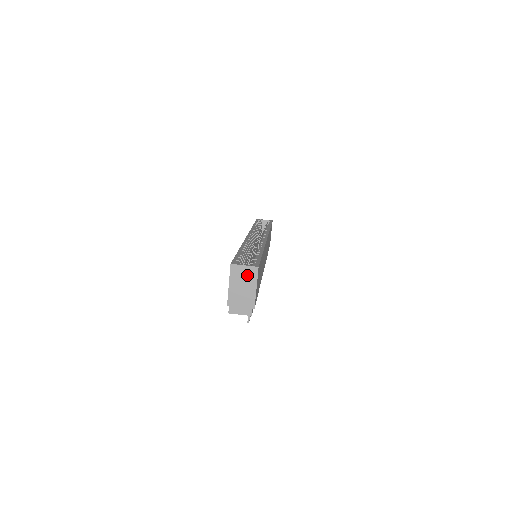
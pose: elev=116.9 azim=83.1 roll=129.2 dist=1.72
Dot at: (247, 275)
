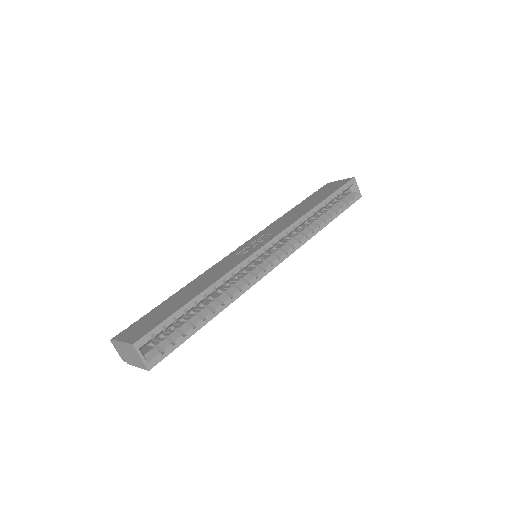
Dot at: (138, 359)
